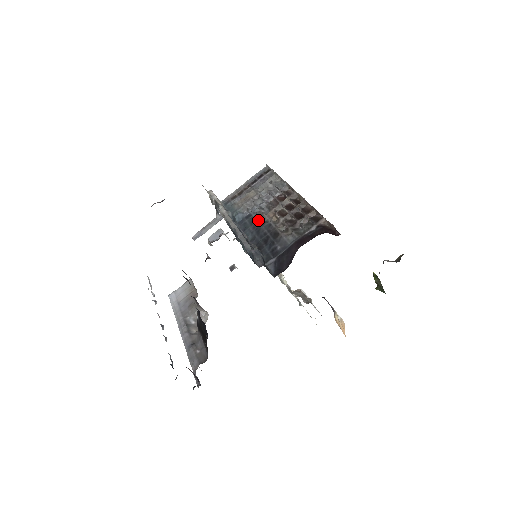
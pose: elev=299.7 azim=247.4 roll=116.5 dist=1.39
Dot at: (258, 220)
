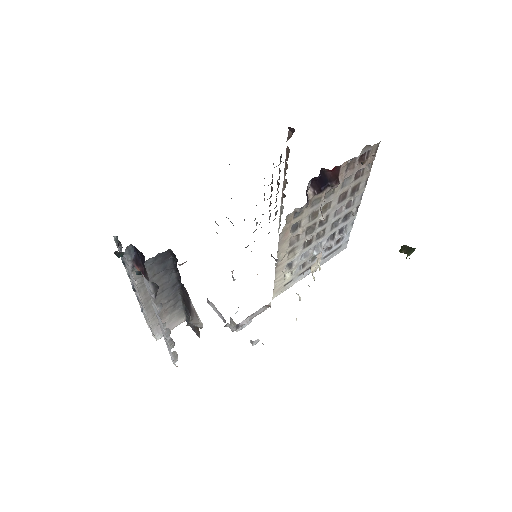
Dot at: occluded
